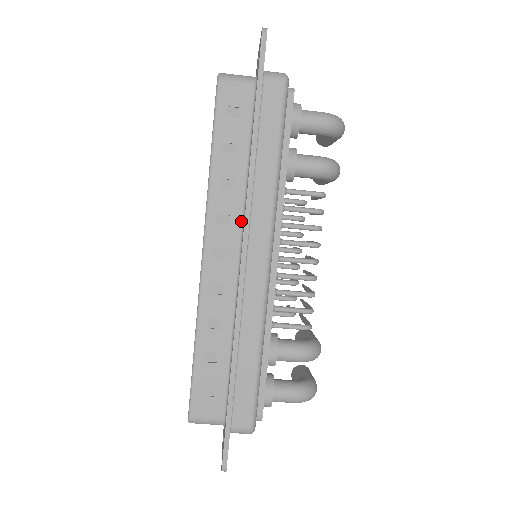
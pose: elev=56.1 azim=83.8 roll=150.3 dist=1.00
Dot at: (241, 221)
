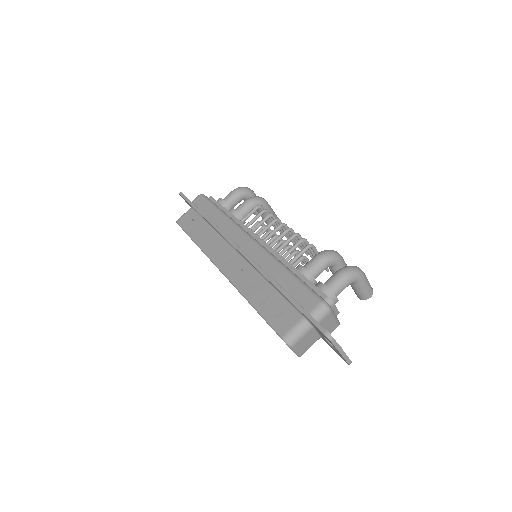
Dot at: (225, 242)
